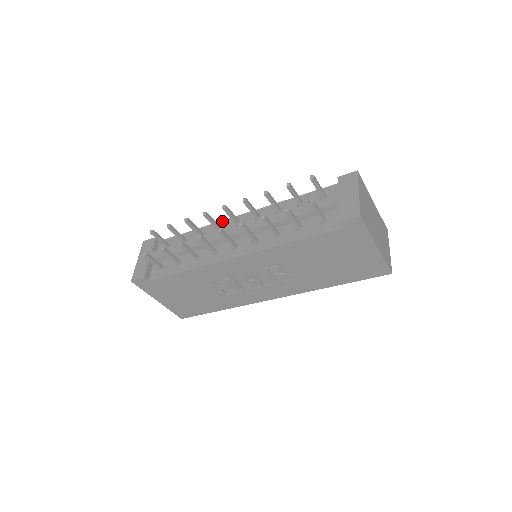
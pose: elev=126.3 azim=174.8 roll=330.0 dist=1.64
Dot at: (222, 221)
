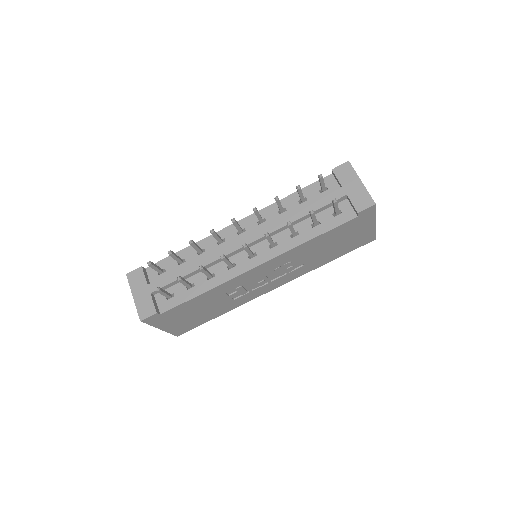
Dot at: (218, 232)
